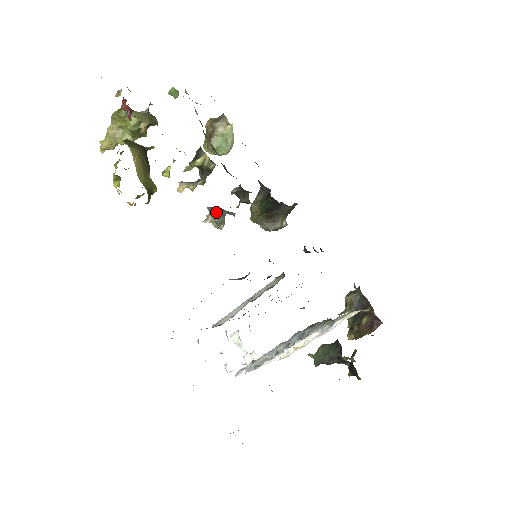
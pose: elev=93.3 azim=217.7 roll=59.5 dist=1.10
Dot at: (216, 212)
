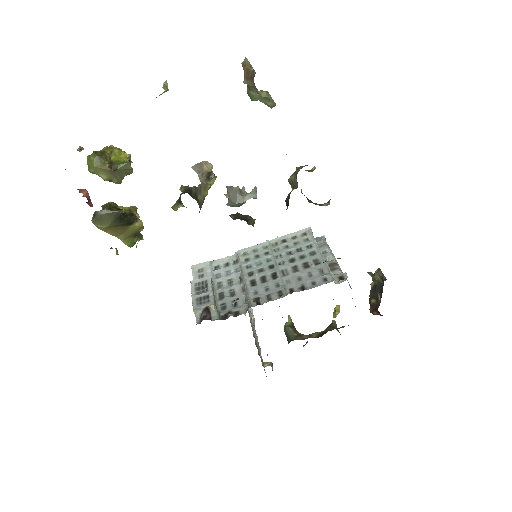
Dot at: (229, 203)
